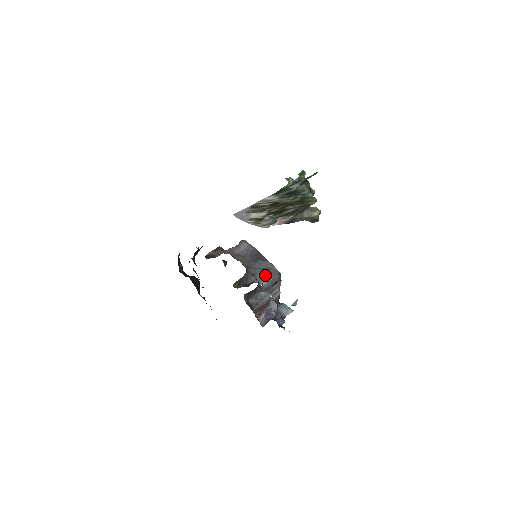
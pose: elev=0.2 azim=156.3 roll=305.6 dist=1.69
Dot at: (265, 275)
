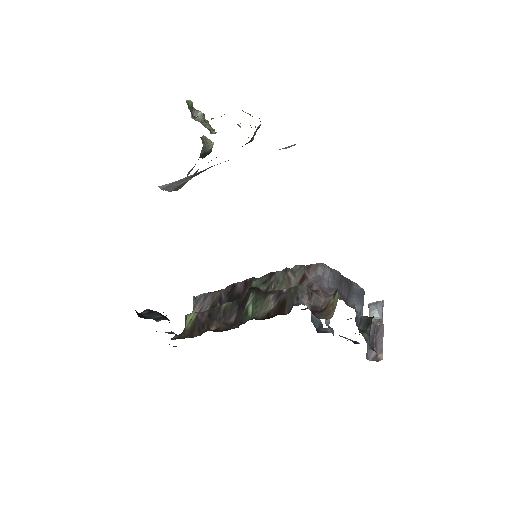
Dot at: (360, 301)
